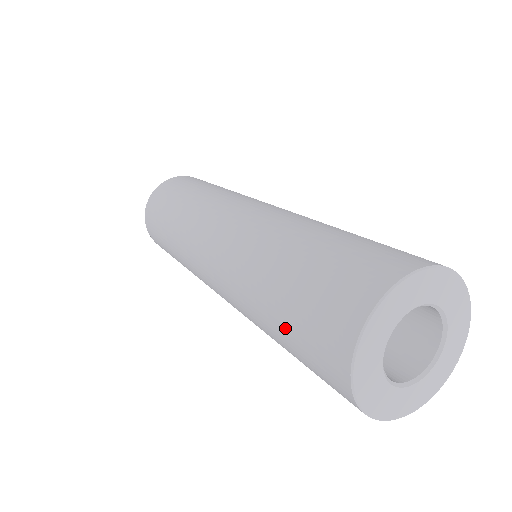
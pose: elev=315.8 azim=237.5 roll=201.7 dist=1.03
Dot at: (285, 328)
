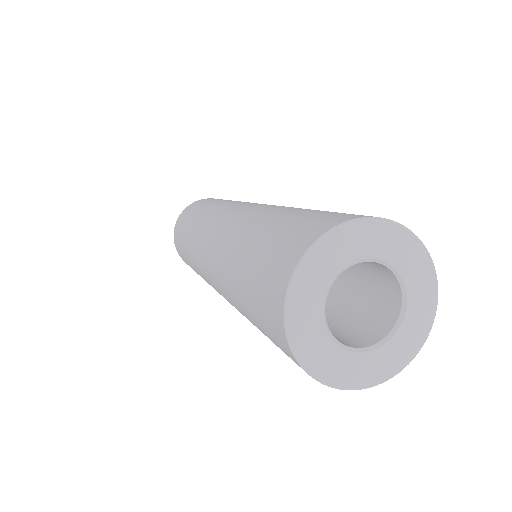
Dot at: (247, 276)
